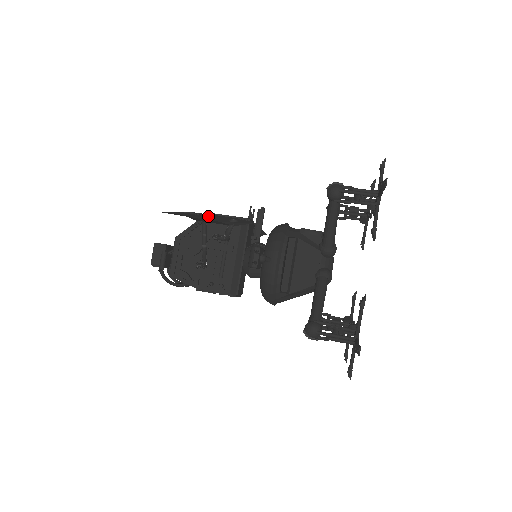
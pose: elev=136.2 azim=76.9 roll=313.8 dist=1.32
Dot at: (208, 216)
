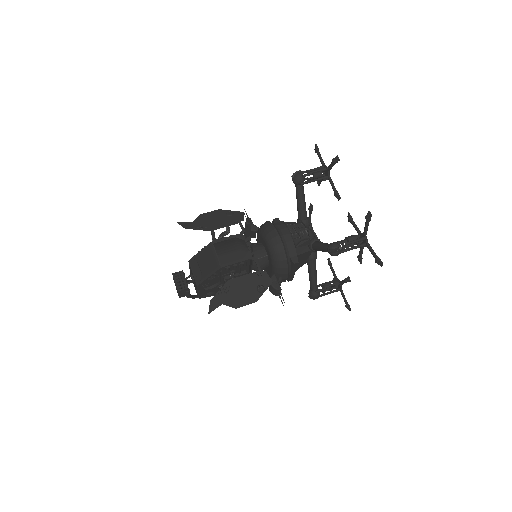
Dot at: (237, 290)
